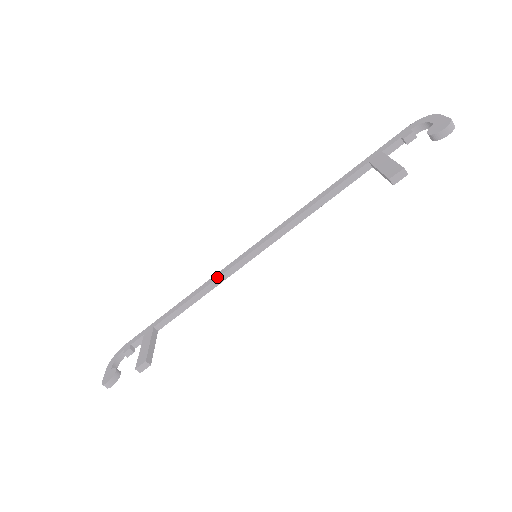
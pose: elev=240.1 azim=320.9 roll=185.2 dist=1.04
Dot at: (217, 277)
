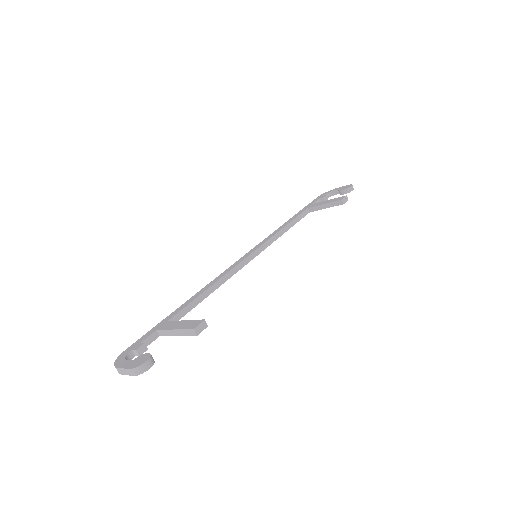
Dot at: (224, 274)
